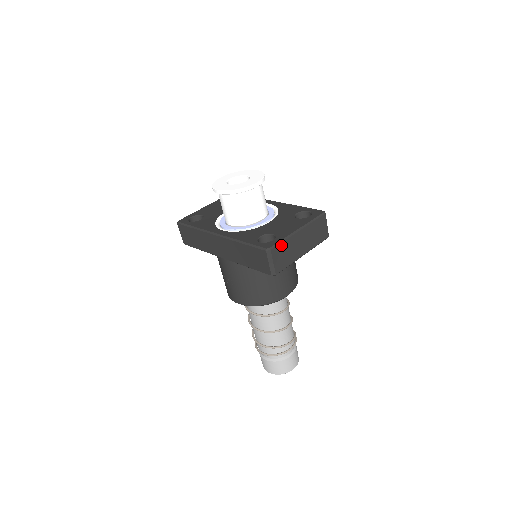
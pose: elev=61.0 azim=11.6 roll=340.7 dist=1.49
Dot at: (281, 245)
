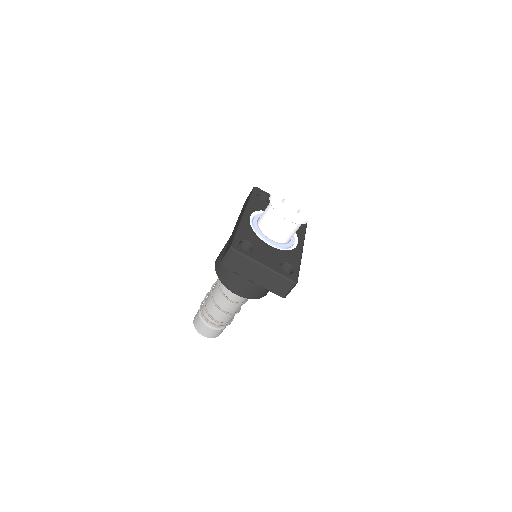
Dot at: (242, 257)
